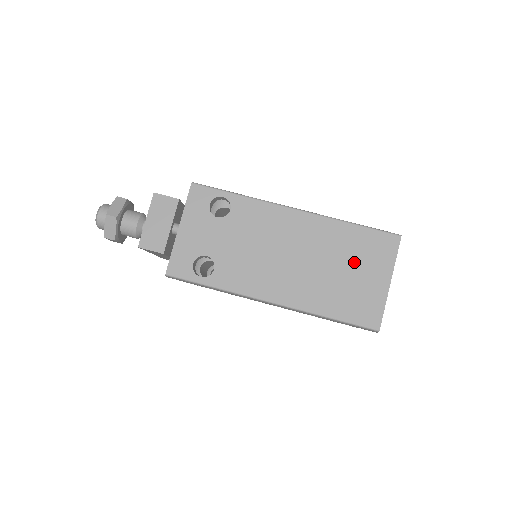
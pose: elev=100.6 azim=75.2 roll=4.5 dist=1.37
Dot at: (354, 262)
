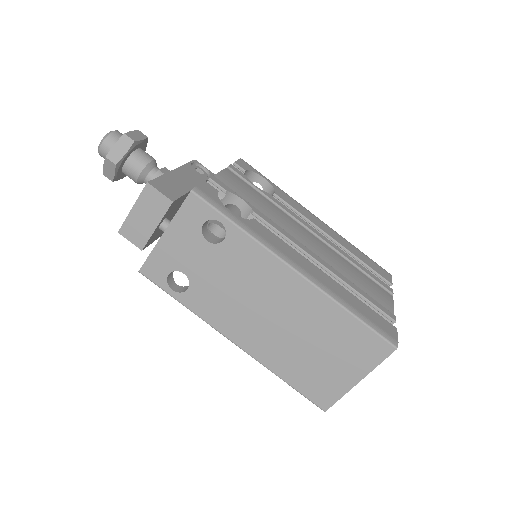
Dot at: (332, 348)
